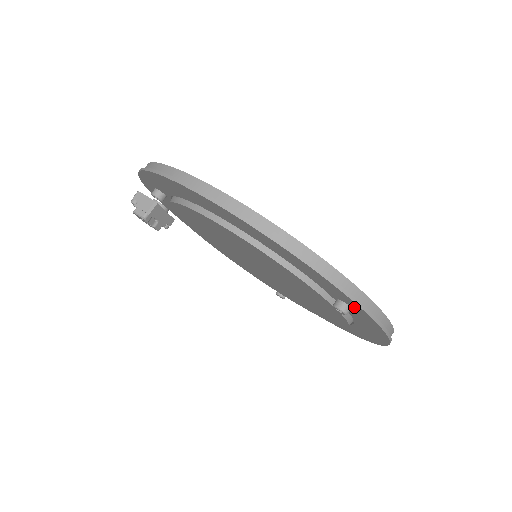
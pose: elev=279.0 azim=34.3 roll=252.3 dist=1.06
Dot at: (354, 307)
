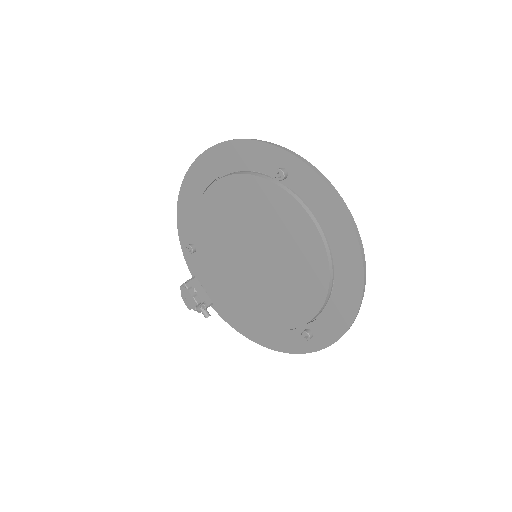
Dot at: (283, 161)
